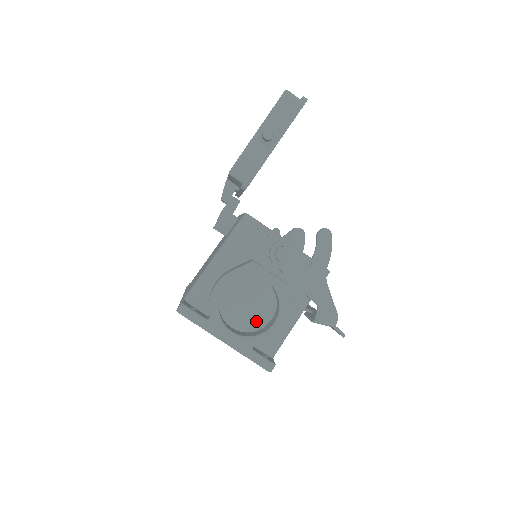
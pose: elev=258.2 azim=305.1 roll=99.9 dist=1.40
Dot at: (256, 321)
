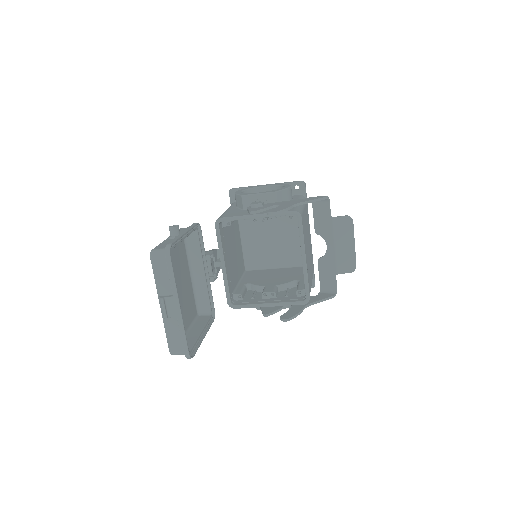
Dot at: occluded
